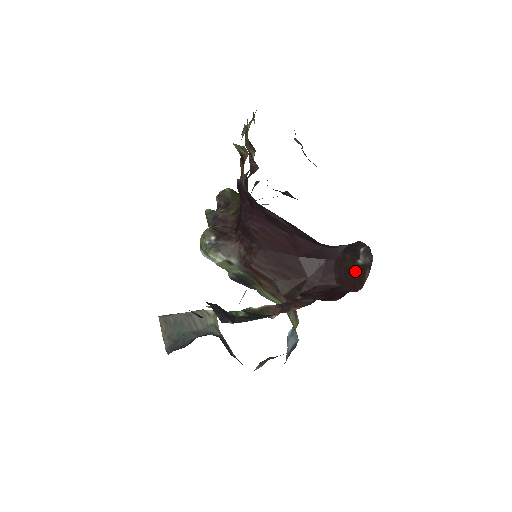
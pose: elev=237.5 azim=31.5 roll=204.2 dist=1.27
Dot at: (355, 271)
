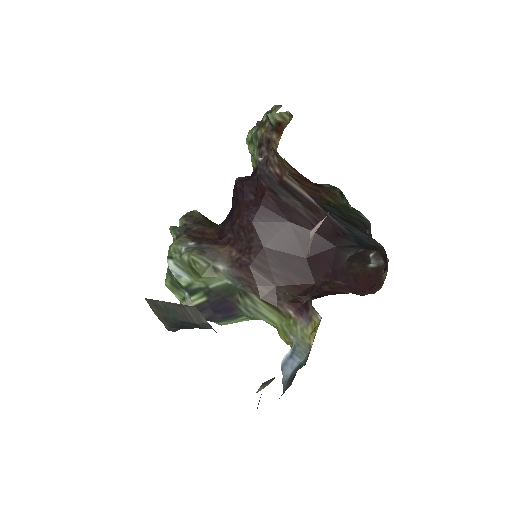
Dot at: (368, 274)
